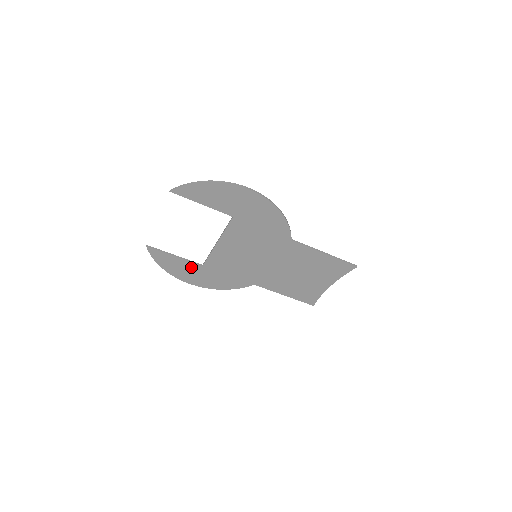
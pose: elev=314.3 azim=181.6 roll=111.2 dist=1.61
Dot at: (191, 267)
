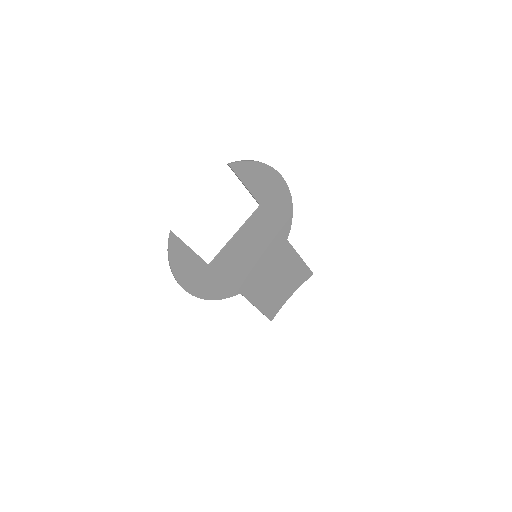
Dot at: (198, 266)
